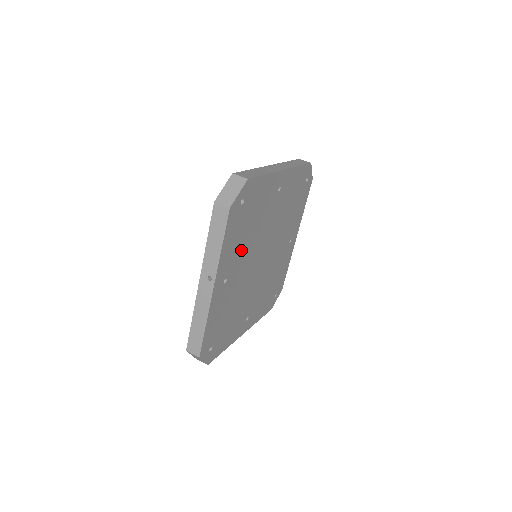
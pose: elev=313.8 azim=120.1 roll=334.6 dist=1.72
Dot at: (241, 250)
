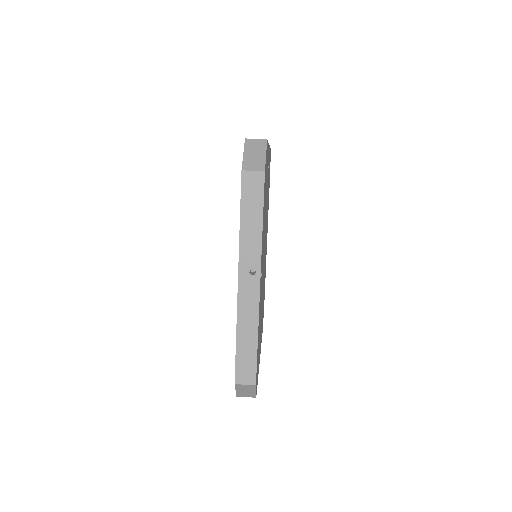
Dot at: occluded
